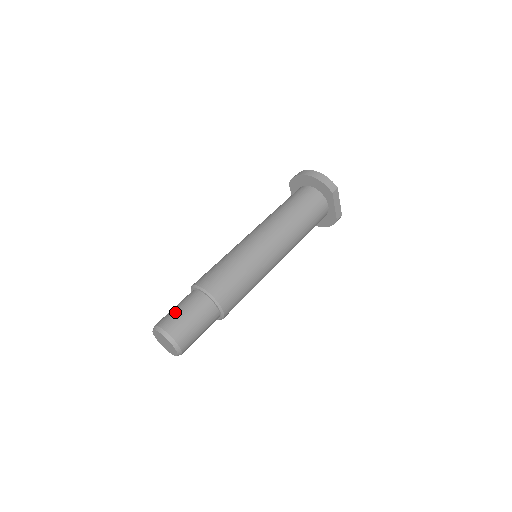
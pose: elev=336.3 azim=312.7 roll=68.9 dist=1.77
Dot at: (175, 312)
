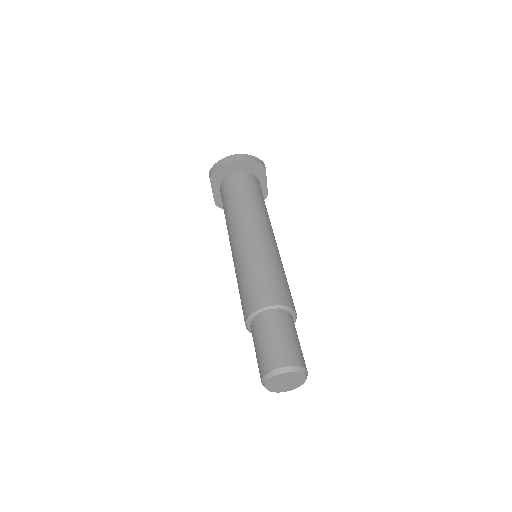
Dot at: (277, 344)
